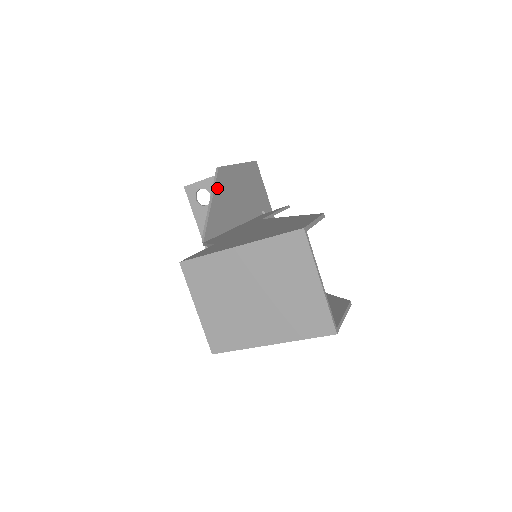
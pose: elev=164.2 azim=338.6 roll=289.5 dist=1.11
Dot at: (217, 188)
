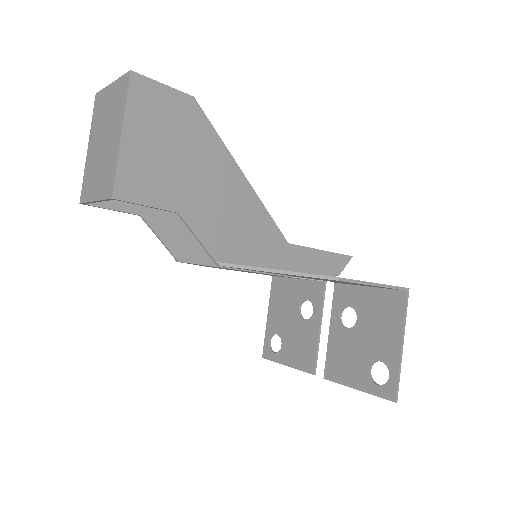
Dot at: occluded
